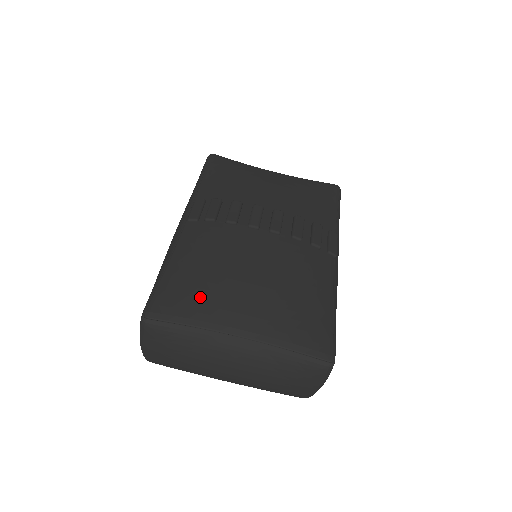
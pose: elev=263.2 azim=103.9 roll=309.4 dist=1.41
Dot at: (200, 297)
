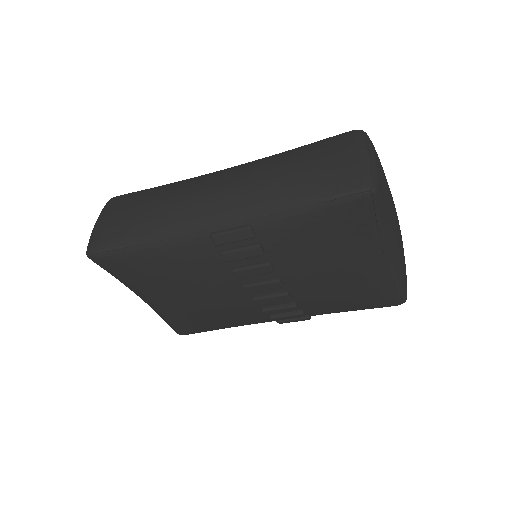
Dot at: (140, 279)
